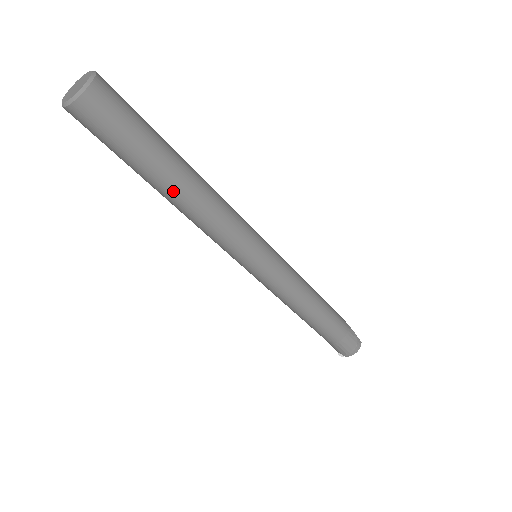
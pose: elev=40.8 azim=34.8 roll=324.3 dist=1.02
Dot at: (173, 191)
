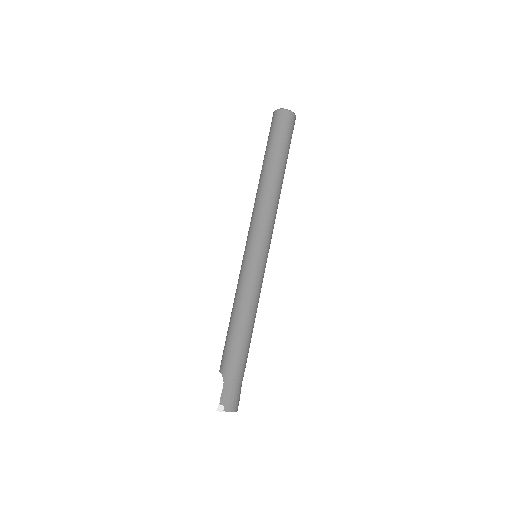
Dot at: (279, 174)
